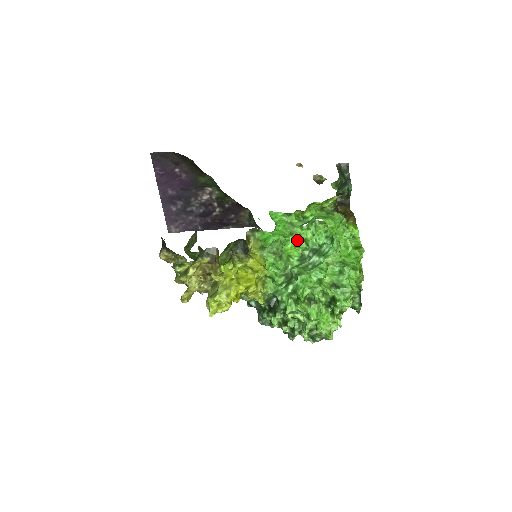
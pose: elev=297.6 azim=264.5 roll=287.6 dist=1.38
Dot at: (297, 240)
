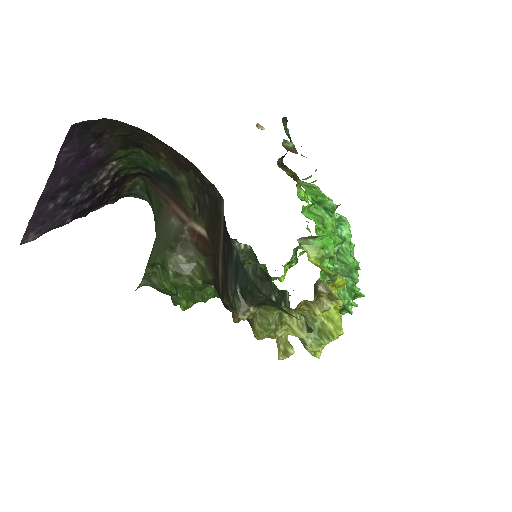
Dot at: occluded
